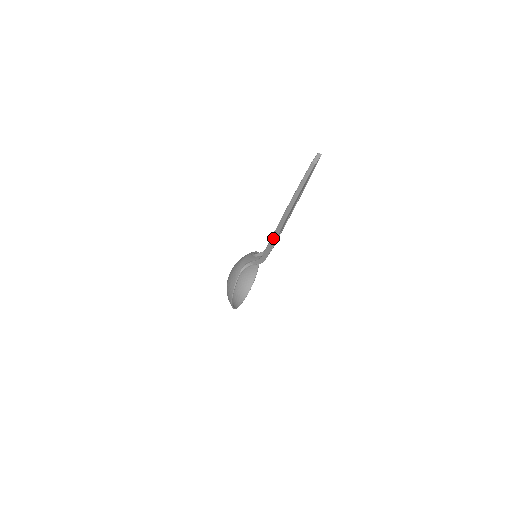
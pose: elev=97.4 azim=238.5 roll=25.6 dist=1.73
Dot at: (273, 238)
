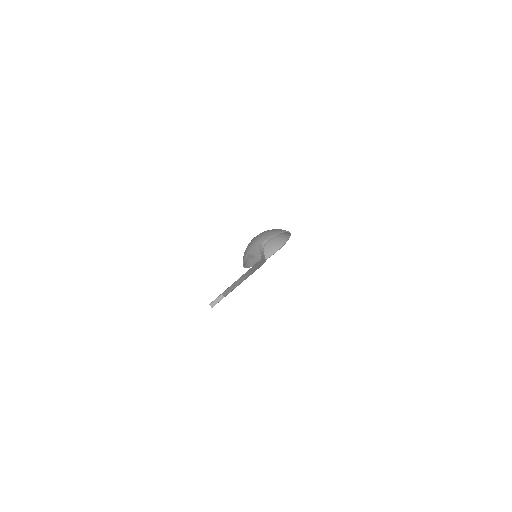
Dot at: occluded
